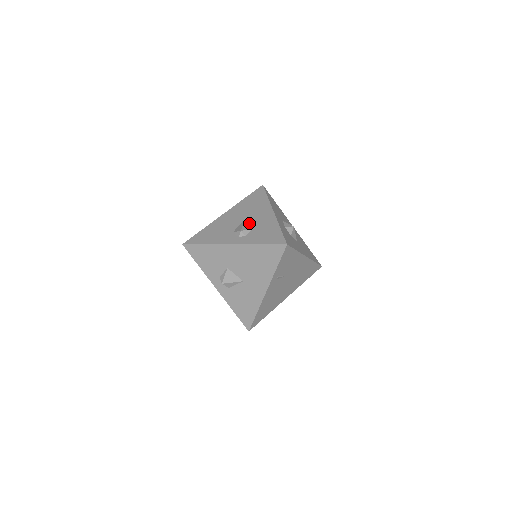
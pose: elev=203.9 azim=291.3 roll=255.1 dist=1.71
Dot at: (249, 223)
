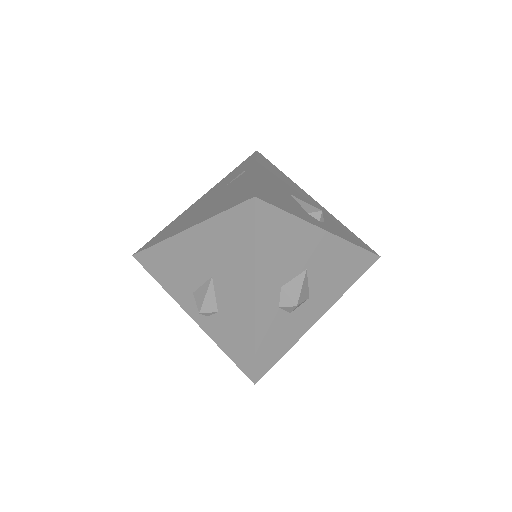
Dot at: (216, 294)
